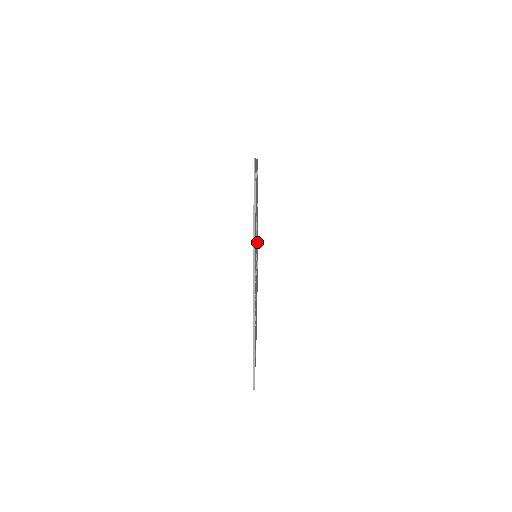
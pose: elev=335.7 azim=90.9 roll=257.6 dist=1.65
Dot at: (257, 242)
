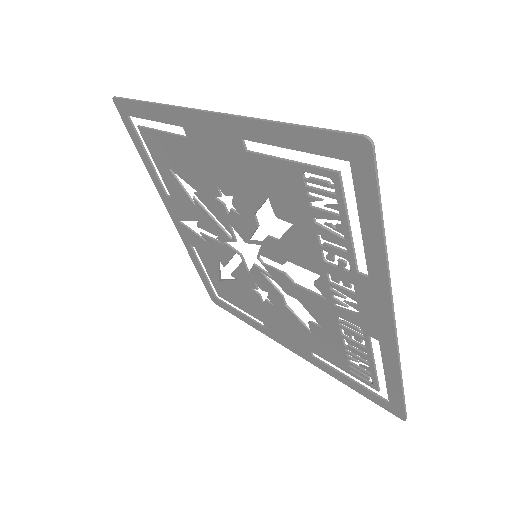
Dot at: (181, 222)
